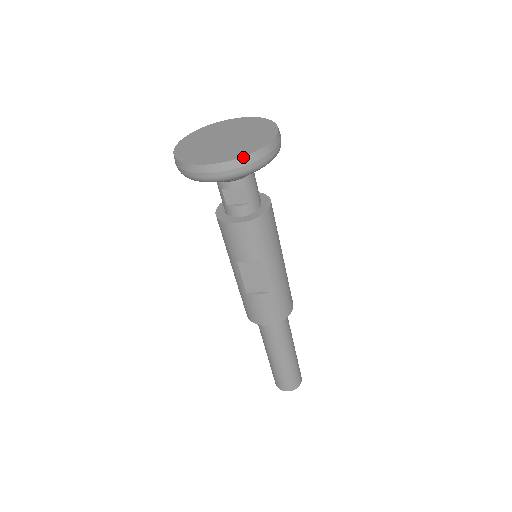
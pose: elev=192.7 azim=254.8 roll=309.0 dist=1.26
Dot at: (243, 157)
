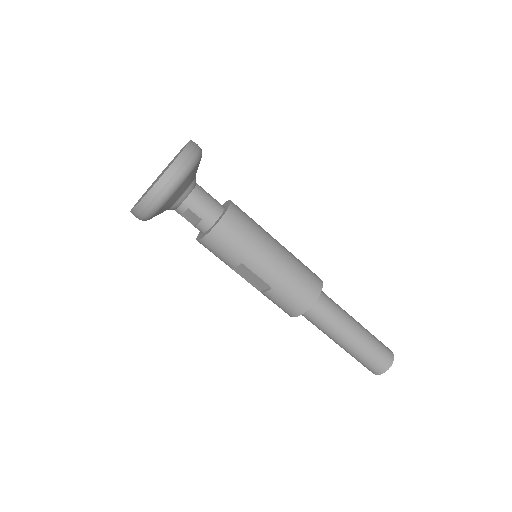
Dot at: (145, 195)
